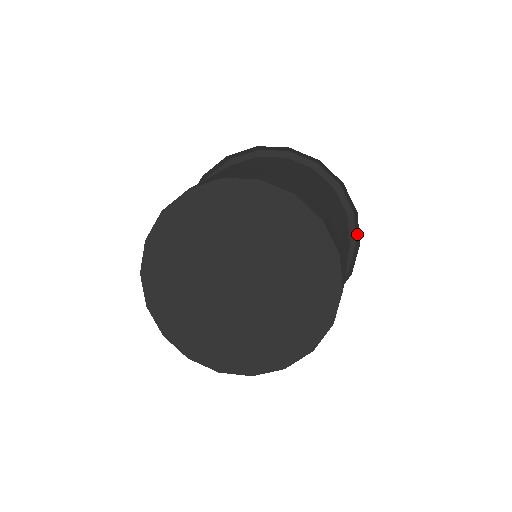
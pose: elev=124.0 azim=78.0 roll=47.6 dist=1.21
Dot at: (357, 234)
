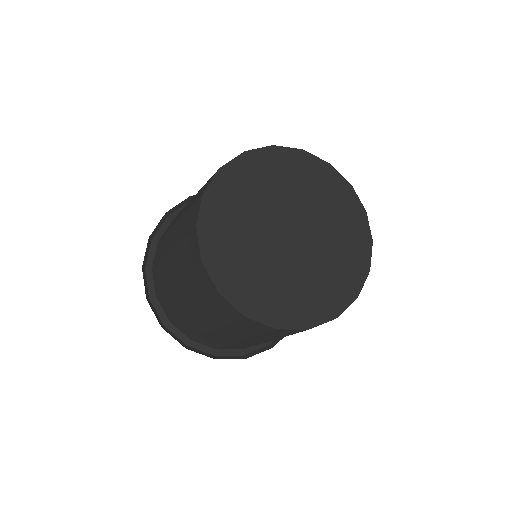
Dot at: occluded
